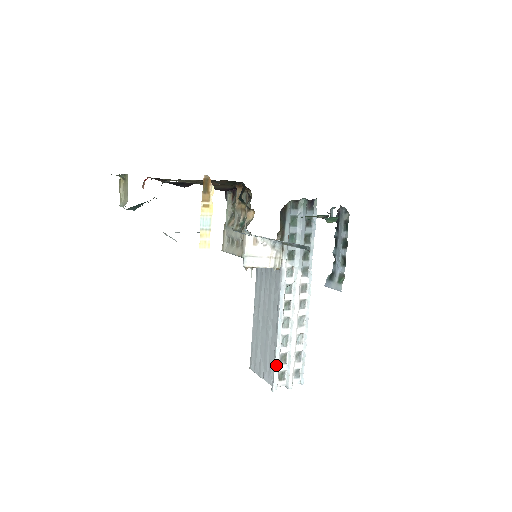
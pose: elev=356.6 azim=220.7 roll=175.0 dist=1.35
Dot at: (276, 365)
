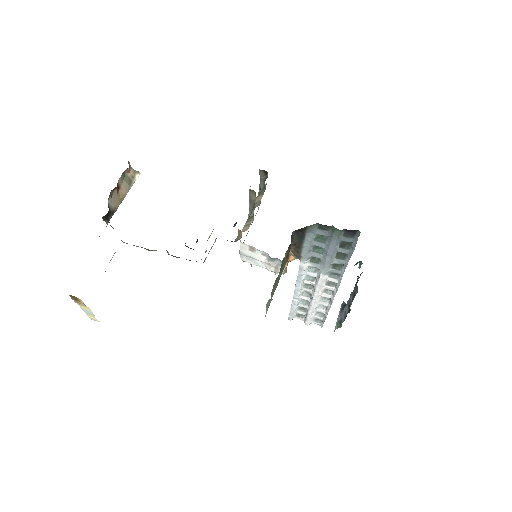
Dot at: (291, 310)
